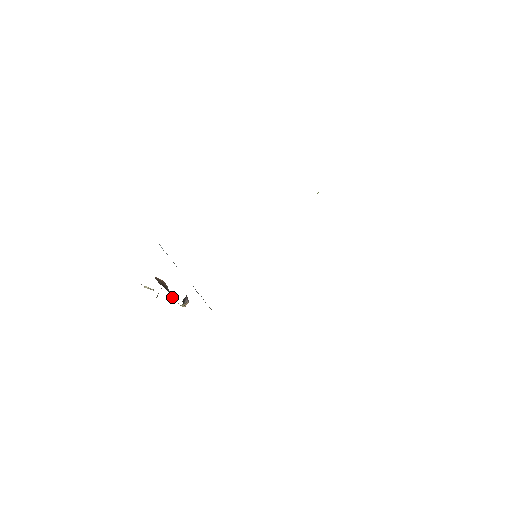
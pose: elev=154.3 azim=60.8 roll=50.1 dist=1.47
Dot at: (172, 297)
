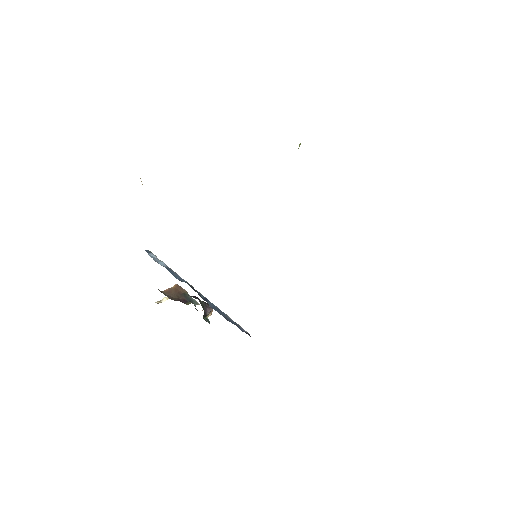
Dot at: (194, 304)
